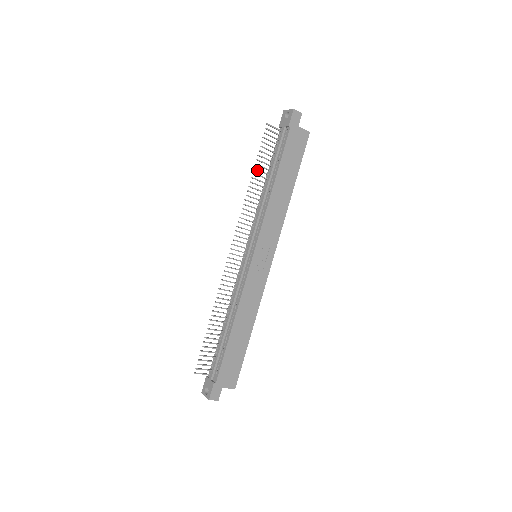
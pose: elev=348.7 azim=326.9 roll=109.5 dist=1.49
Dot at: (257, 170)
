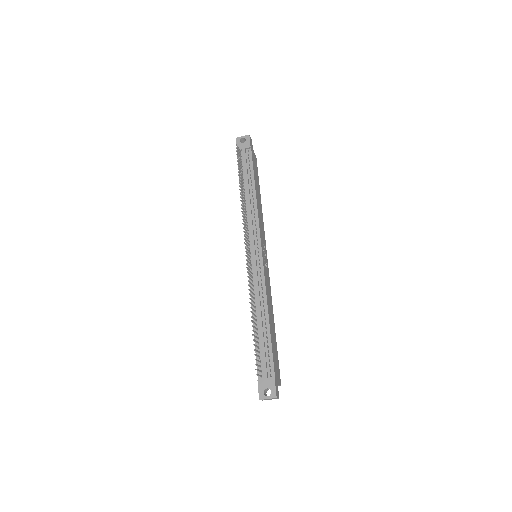
Dot at: (240, 180)
